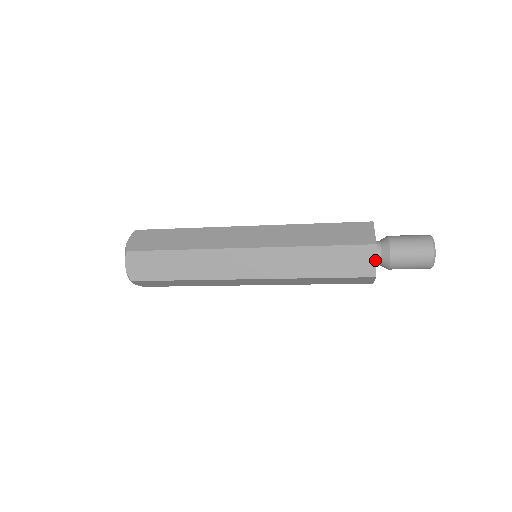
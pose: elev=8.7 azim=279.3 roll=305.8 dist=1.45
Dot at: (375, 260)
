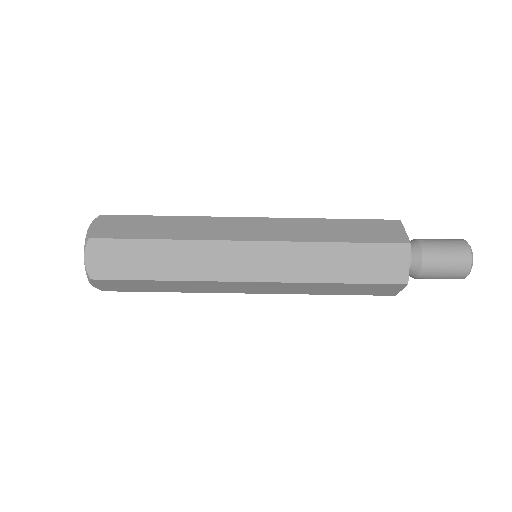
Dot at: (408, 263)
